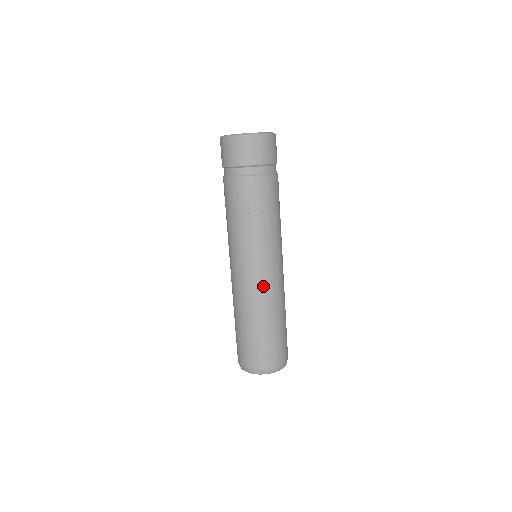
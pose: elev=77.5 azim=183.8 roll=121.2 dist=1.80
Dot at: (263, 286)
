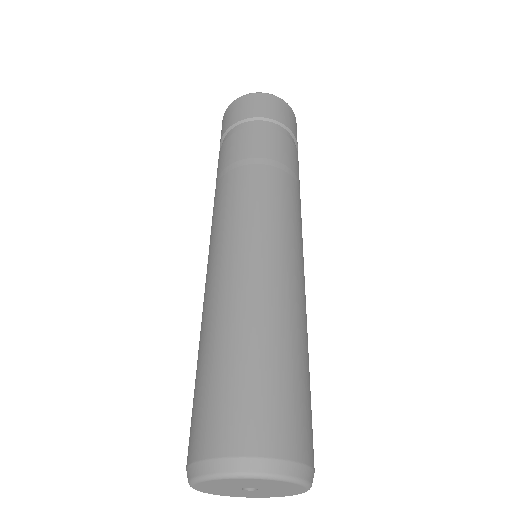
Dot at: (222, 270)
